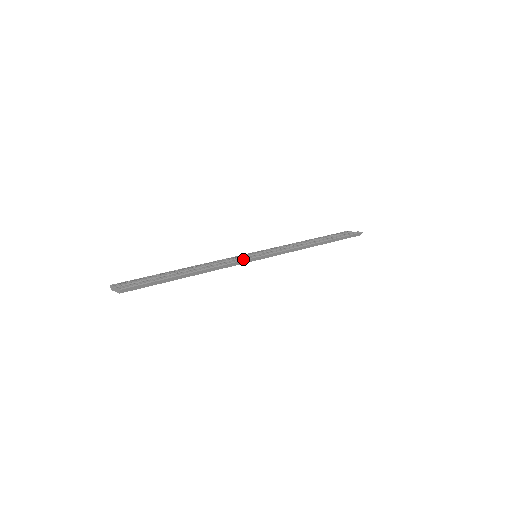
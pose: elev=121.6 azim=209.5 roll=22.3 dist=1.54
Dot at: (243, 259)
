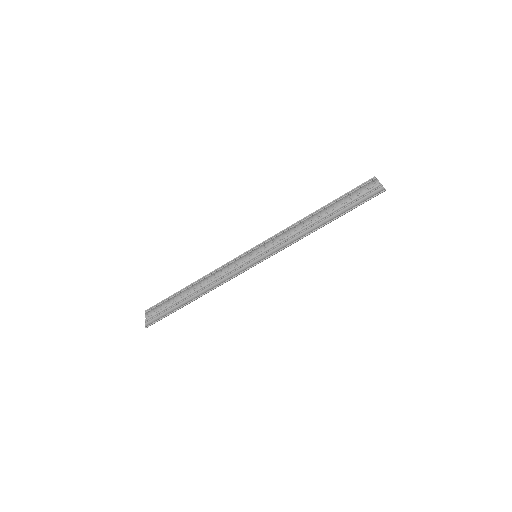
Dot at: (239, 270)
